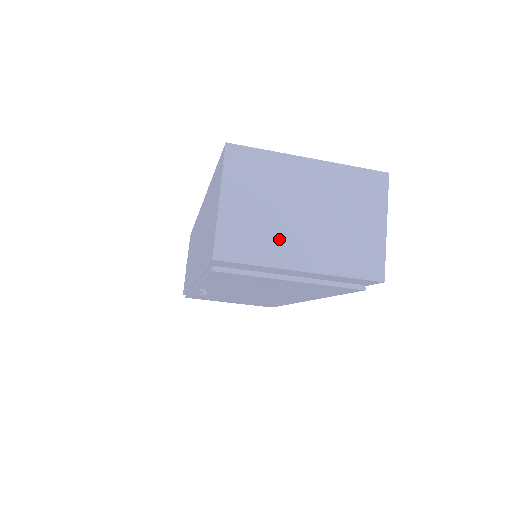
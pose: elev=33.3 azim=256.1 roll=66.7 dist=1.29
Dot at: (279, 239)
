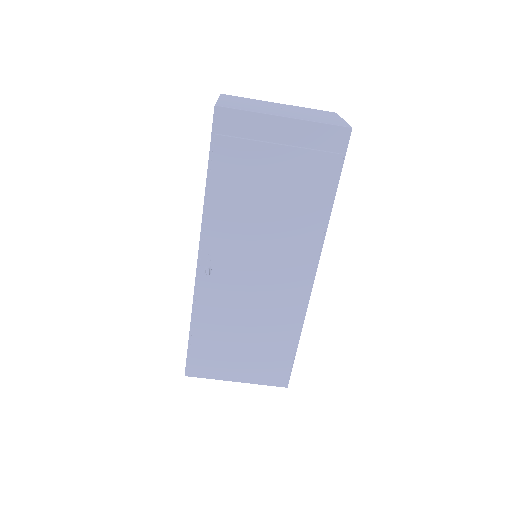
Dot at: (264, 110)
